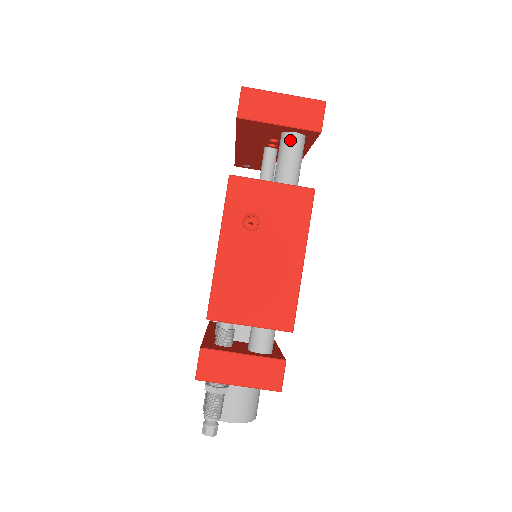
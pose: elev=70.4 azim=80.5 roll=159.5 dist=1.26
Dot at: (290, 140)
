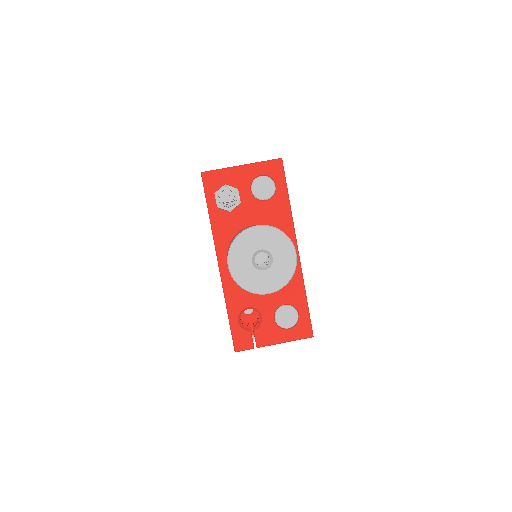
Dot at: occluded
